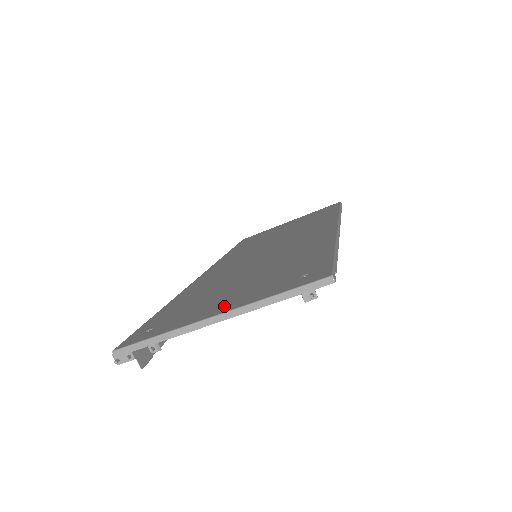
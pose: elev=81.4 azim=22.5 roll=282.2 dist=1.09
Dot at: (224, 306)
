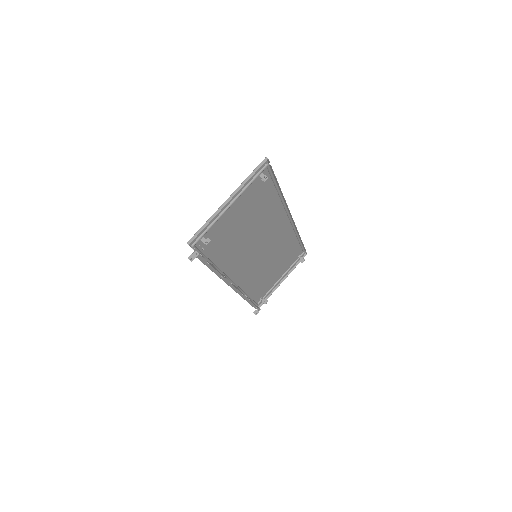
Dot at: (231, 203)
